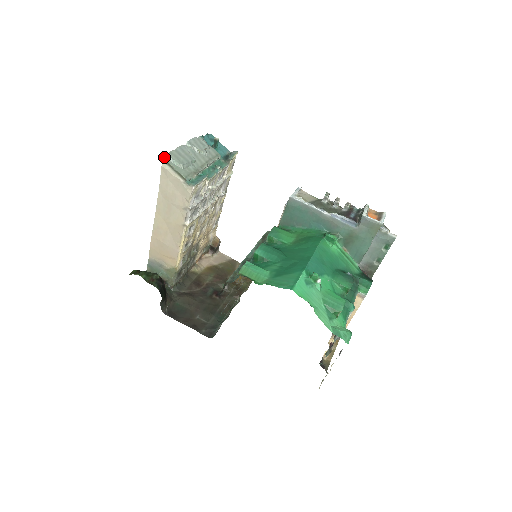
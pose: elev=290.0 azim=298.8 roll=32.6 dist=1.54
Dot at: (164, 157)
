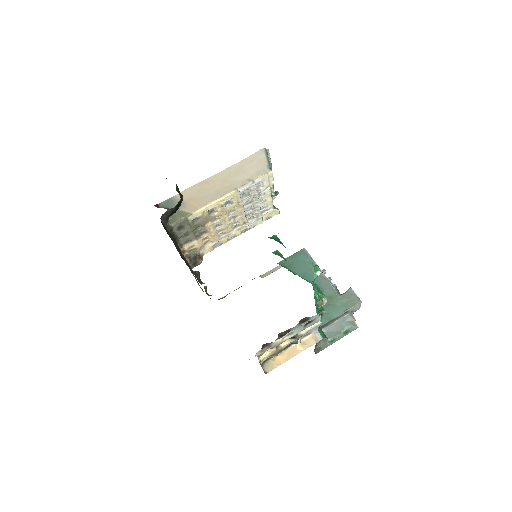
Dot at: occluded
